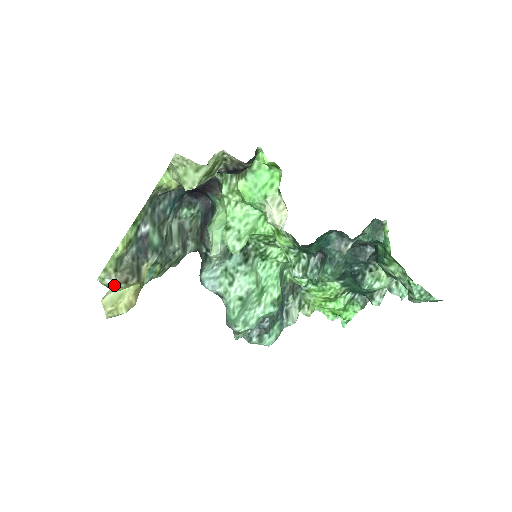
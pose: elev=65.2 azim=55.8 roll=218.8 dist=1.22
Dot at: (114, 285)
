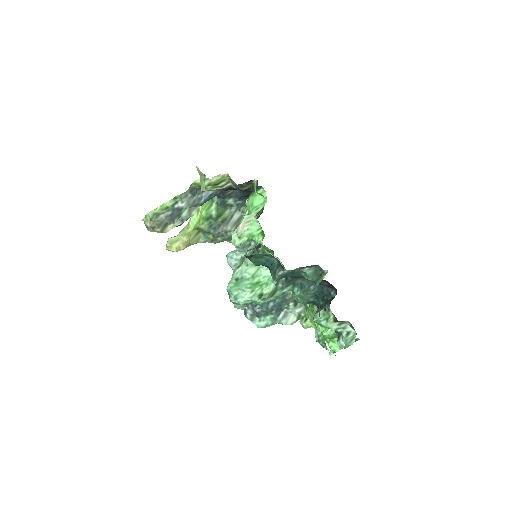
Dot at: (148, 227)
